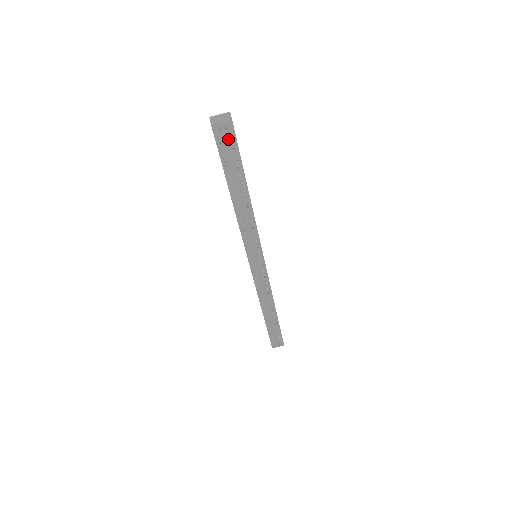
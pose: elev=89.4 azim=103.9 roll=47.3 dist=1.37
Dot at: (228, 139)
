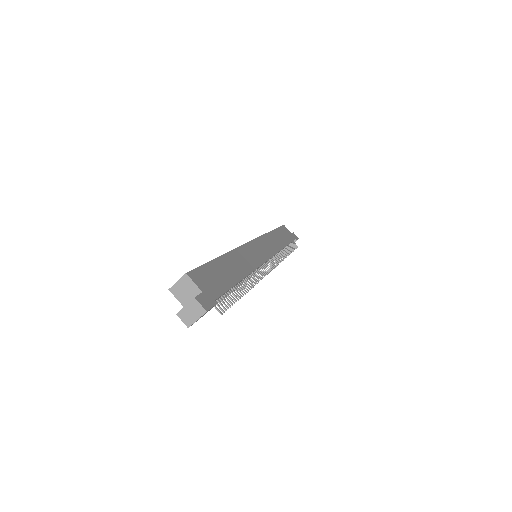
Dot at: (209, 310)
